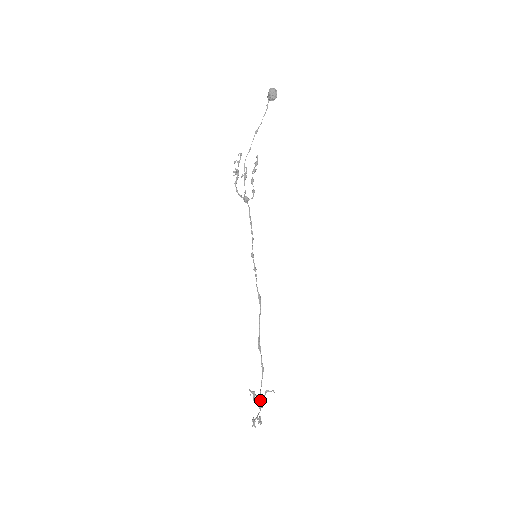
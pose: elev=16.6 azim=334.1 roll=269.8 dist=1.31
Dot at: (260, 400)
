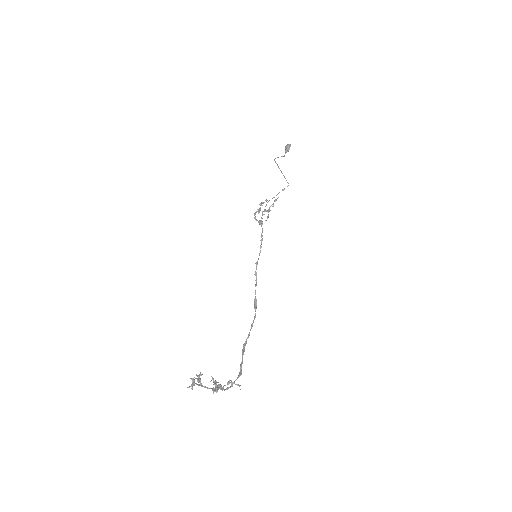
Dot at: (218, 385)
